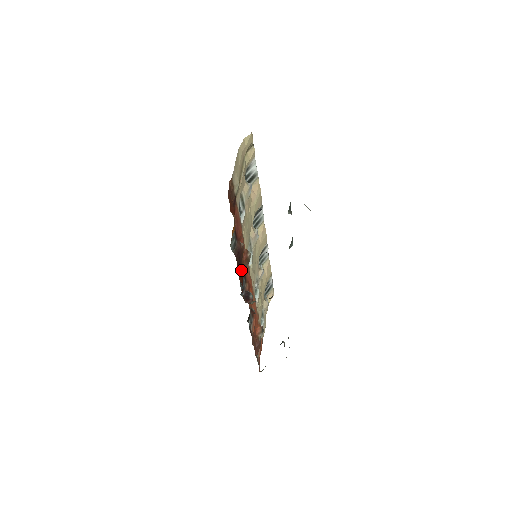
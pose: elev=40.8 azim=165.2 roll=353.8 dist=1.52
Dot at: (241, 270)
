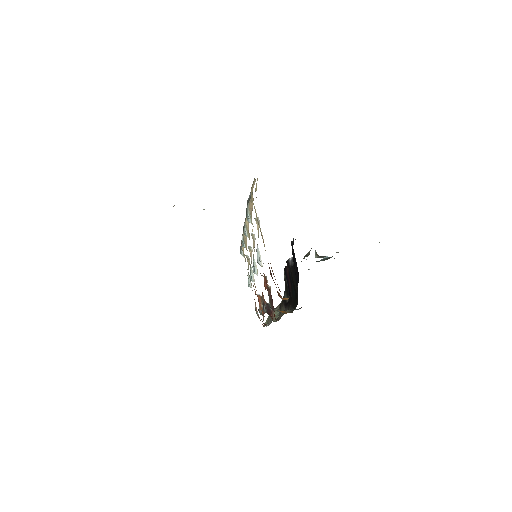
Dot at: occluded
